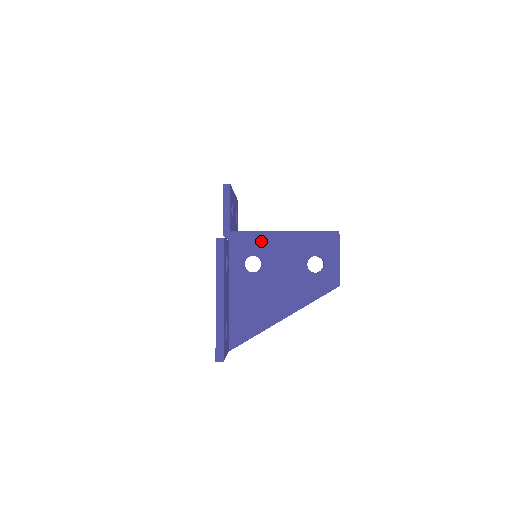
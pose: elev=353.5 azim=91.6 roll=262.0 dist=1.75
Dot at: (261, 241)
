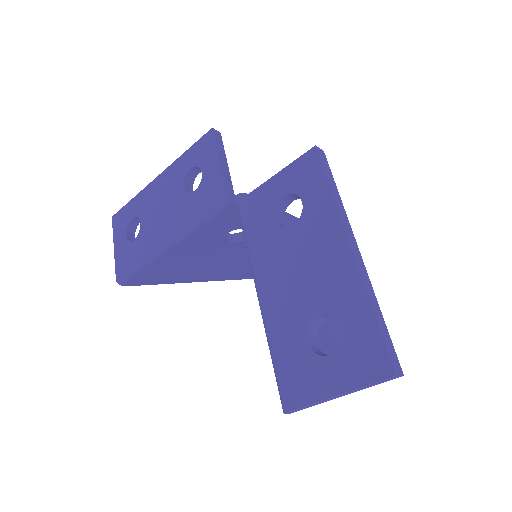
Dot at: (288, 218)
